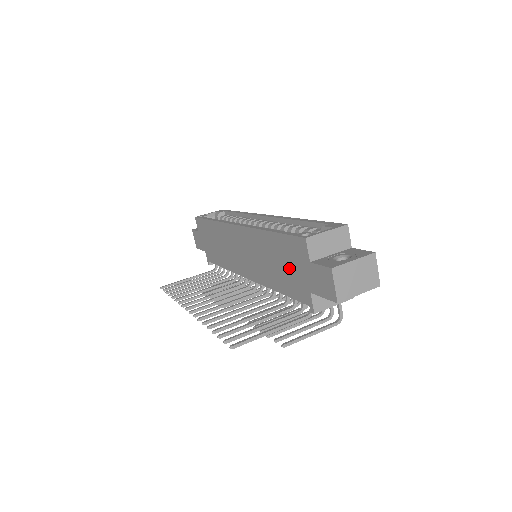
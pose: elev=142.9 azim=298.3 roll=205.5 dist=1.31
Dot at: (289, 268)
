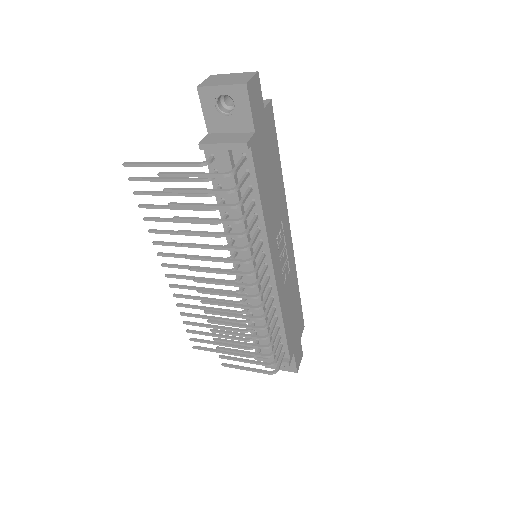
Dot at: occluded
